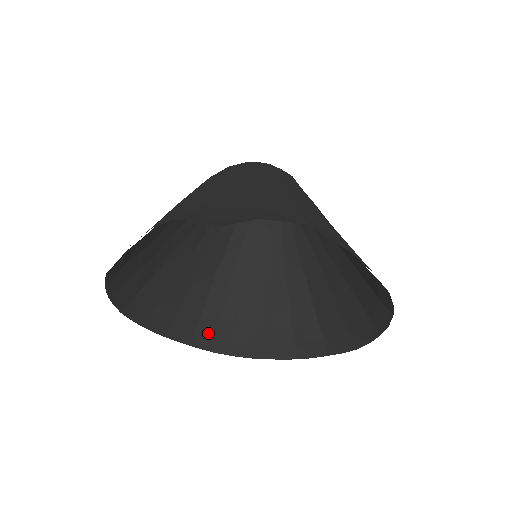
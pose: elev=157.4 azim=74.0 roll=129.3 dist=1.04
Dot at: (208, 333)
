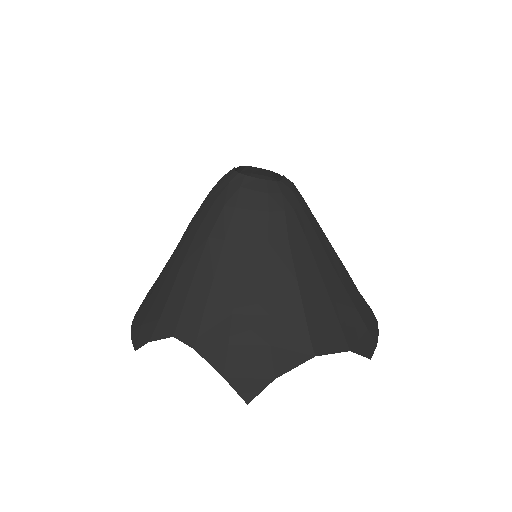
Dot at: occluded
